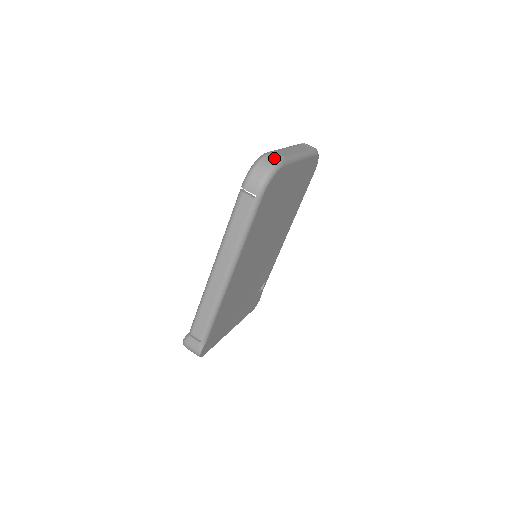
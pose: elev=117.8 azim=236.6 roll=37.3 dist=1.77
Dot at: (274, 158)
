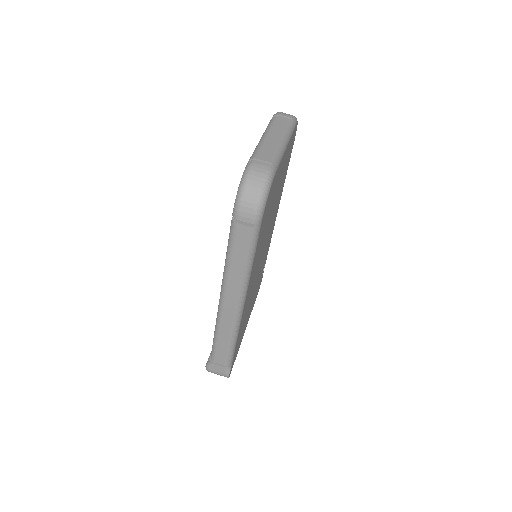
Dot at: (262, 170)
